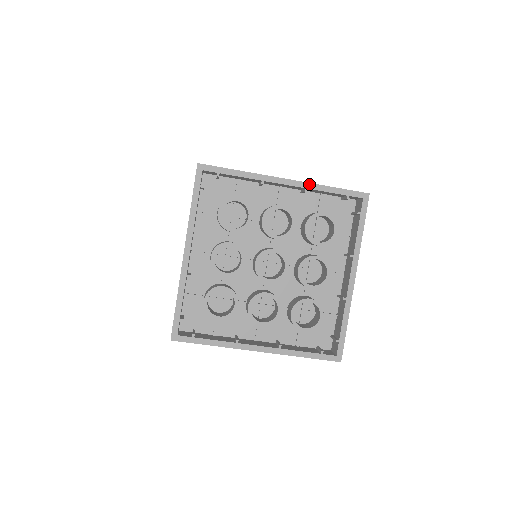
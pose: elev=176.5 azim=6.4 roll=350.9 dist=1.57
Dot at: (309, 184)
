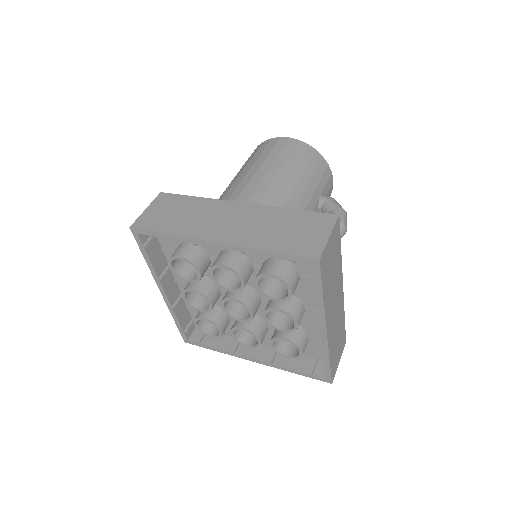
Dot at: (242, 248)
